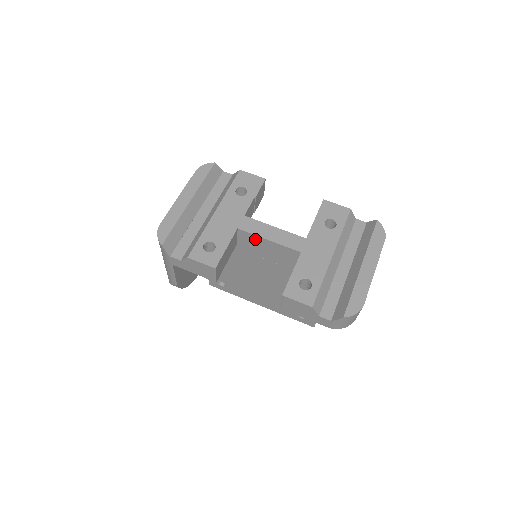
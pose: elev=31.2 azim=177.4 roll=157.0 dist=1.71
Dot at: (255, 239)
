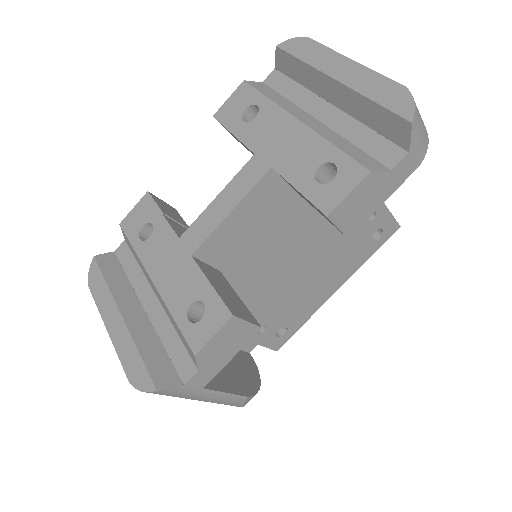
Dot at: (221, 236)
